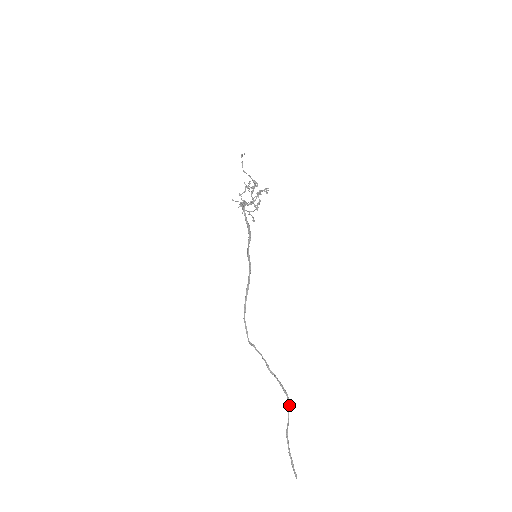
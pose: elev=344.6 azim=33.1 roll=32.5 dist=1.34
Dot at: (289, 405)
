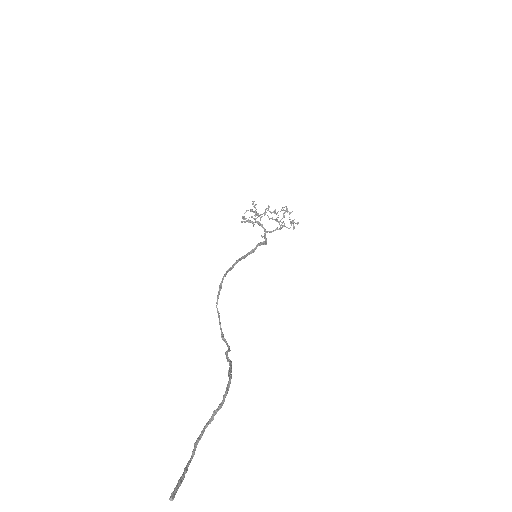
Dot at: occluded
